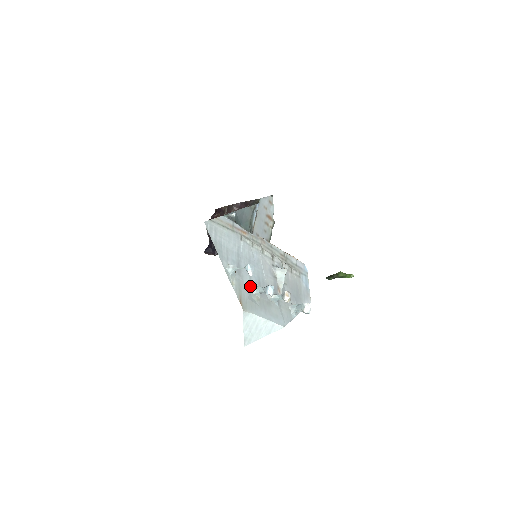
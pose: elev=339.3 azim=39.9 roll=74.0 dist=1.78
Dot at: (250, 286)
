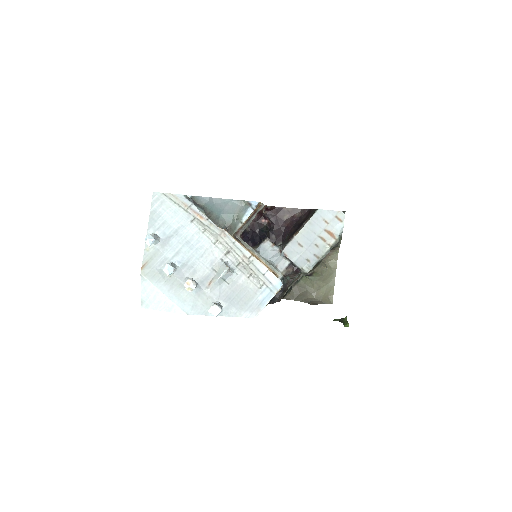
Dot at: (169, 261)
